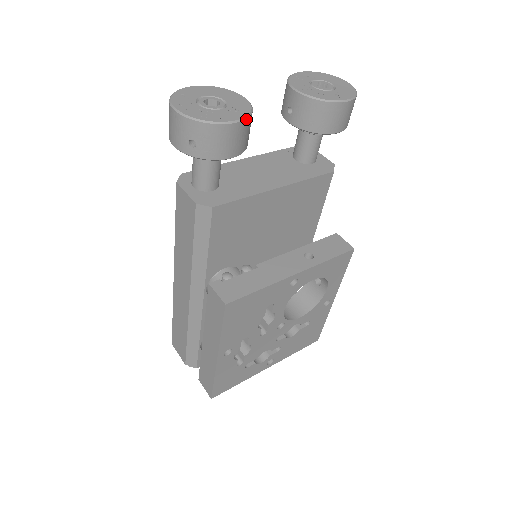
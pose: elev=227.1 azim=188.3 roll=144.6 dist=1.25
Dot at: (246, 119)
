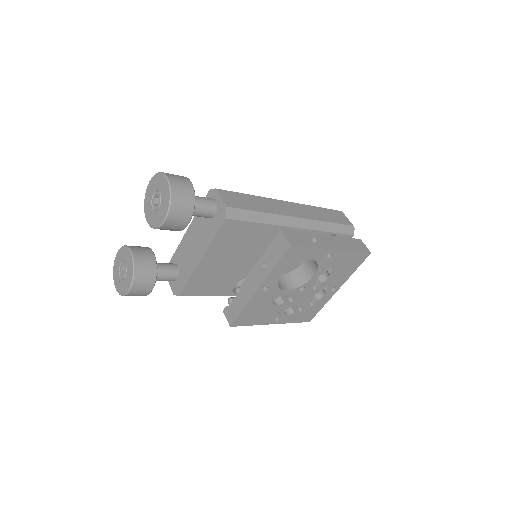
Dot at: (133, 281)
